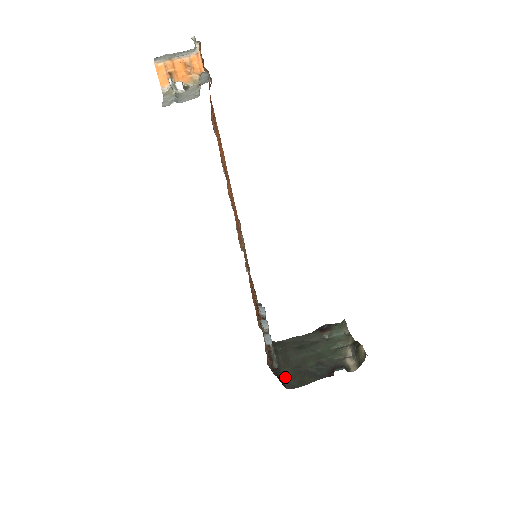
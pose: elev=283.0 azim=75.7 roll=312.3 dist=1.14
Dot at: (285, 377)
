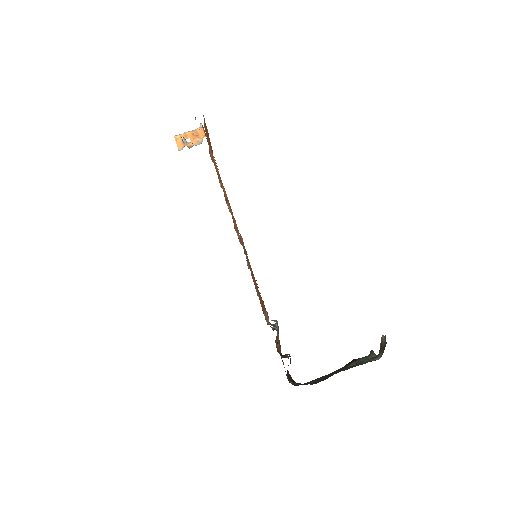
Dot at: occluded
